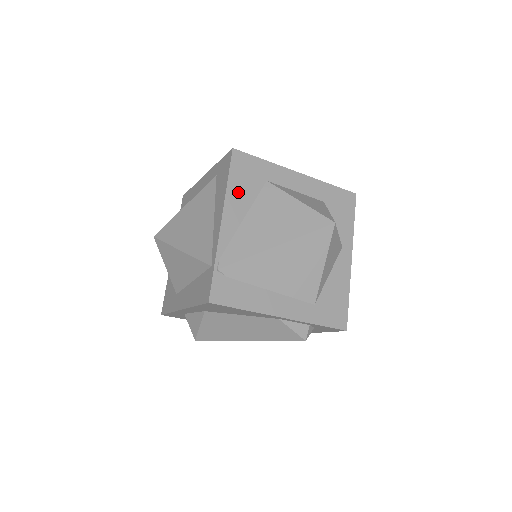
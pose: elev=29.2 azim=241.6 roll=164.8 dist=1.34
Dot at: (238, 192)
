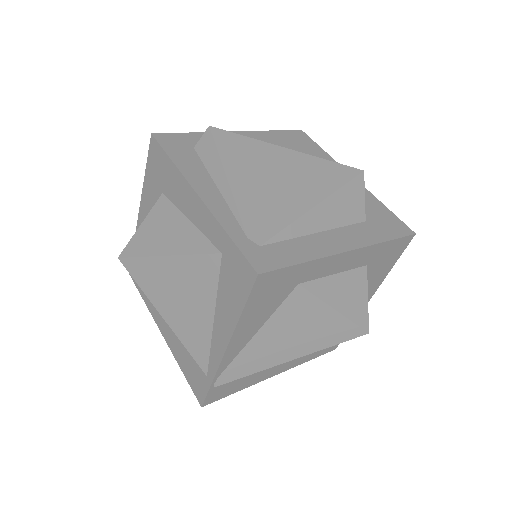
Dot at: (254, 316)
